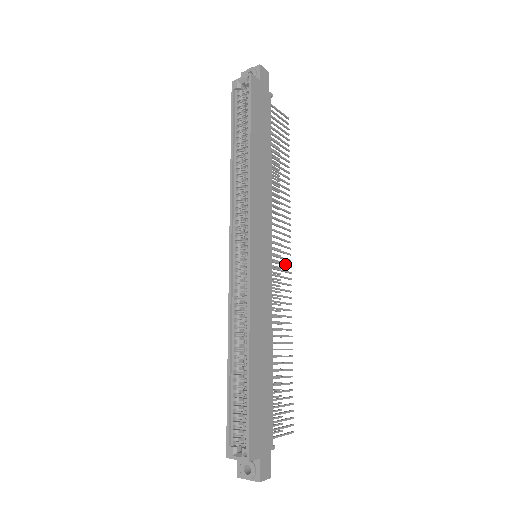
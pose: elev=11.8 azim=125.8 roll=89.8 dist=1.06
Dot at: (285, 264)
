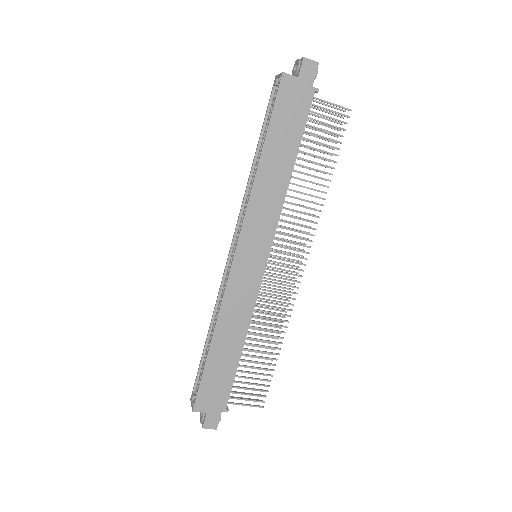
Dot at: occluded
